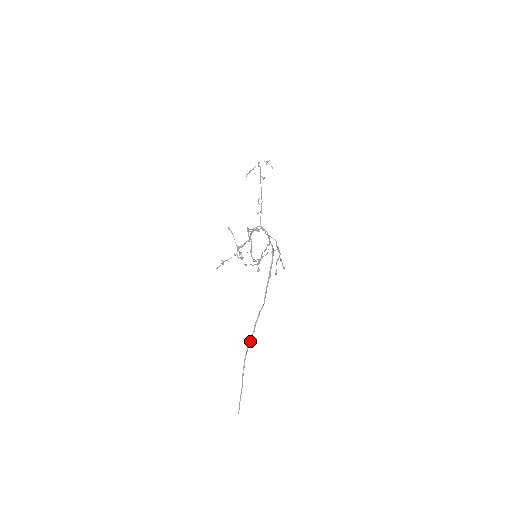
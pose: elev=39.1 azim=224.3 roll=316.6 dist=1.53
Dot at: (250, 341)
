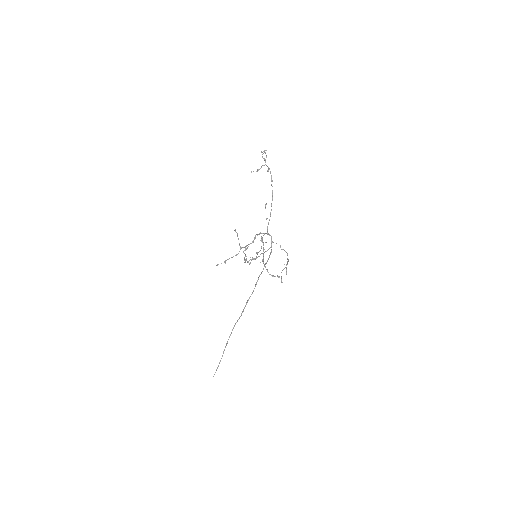
Dot at: occluded
